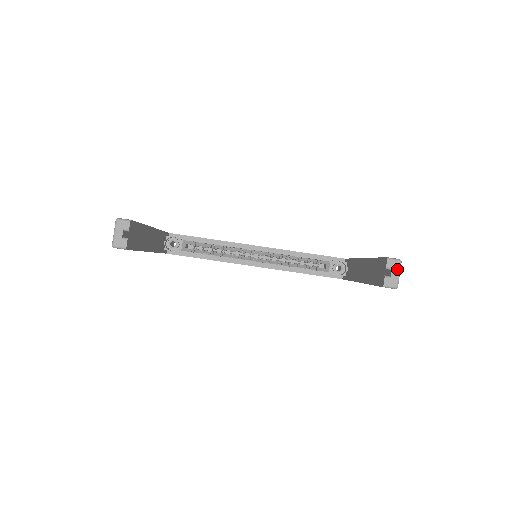
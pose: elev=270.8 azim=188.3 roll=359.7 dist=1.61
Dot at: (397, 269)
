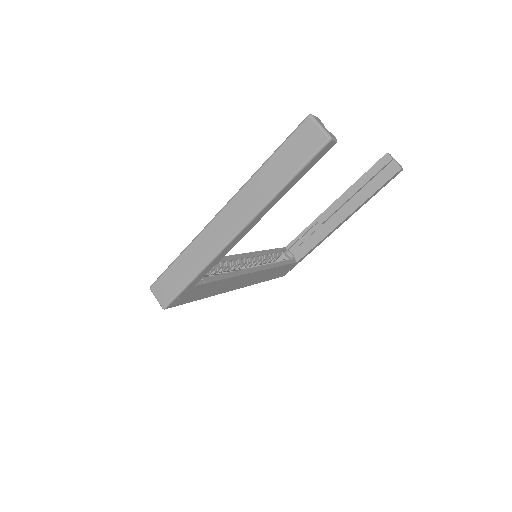
Dot at: occluded
